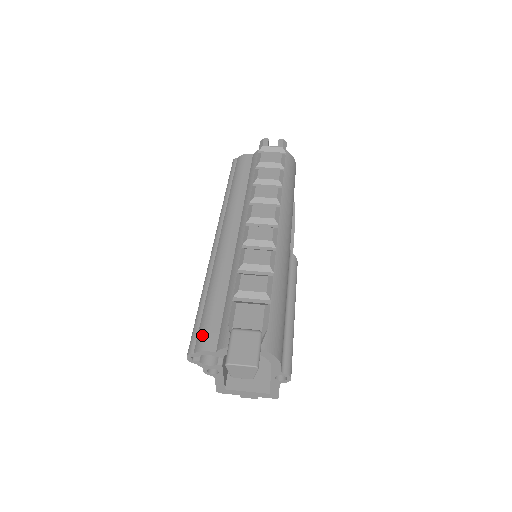
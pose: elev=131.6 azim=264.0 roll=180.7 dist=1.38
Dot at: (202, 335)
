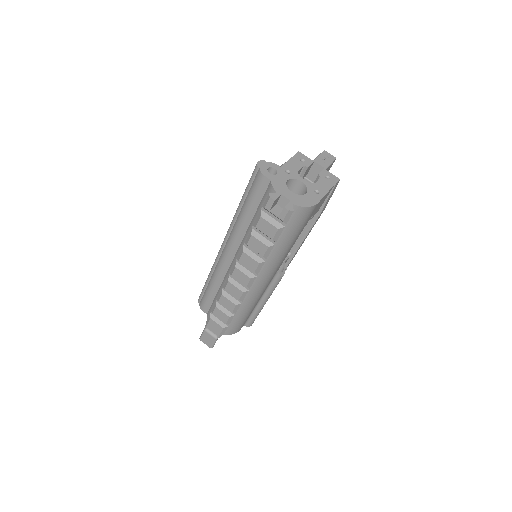
Dot at: (202, 302)
